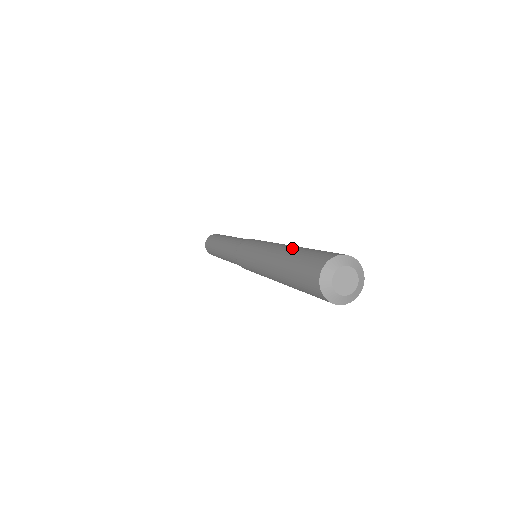
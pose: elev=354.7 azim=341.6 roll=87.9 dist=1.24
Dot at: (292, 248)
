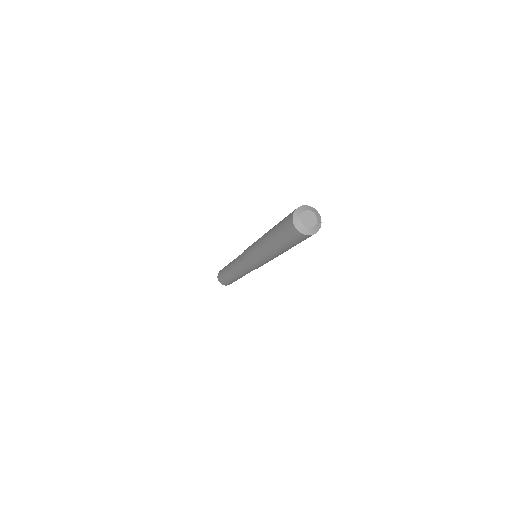
Dot at: occluded
